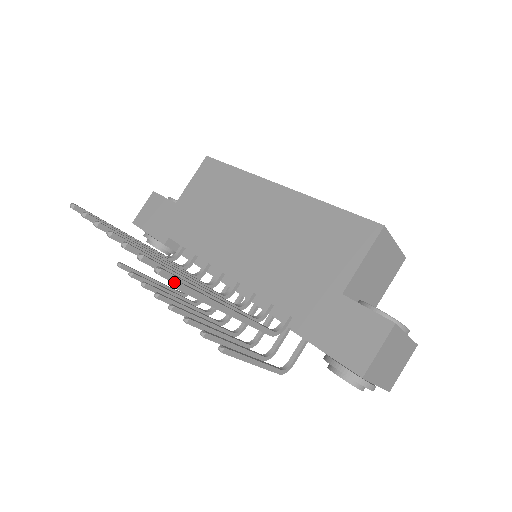
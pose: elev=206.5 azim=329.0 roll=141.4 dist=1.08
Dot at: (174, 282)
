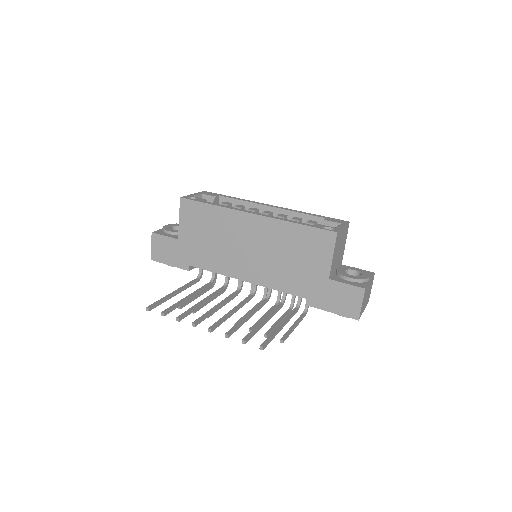
Dot at: (260, 348)
